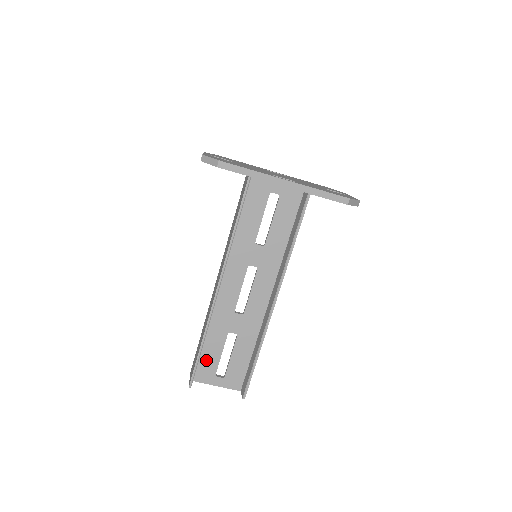
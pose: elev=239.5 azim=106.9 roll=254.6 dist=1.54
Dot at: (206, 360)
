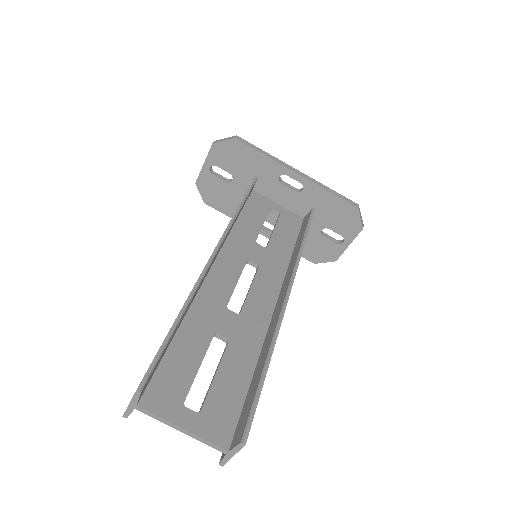
Dot at: (171, 369)
